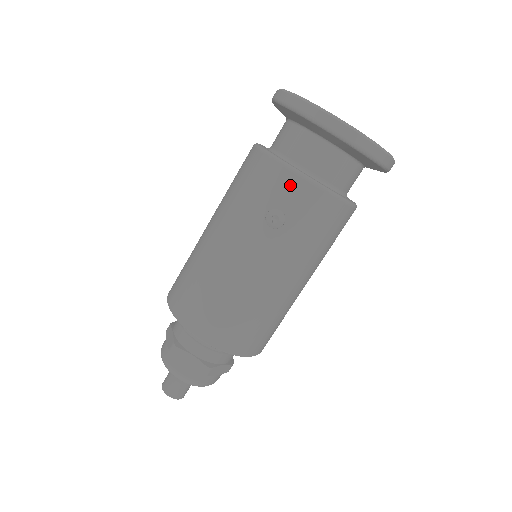
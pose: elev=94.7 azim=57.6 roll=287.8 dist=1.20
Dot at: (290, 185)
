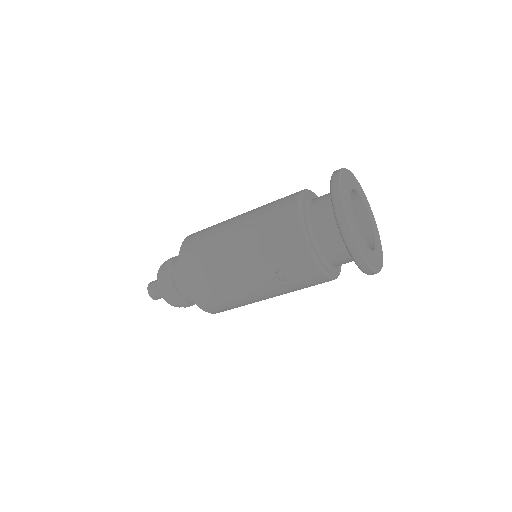
Dot at: (306, 264)
